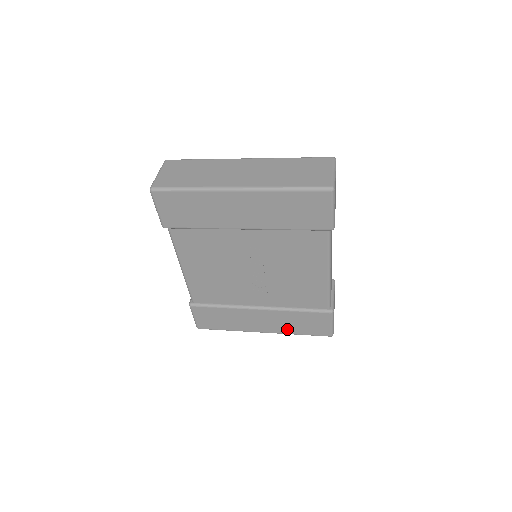
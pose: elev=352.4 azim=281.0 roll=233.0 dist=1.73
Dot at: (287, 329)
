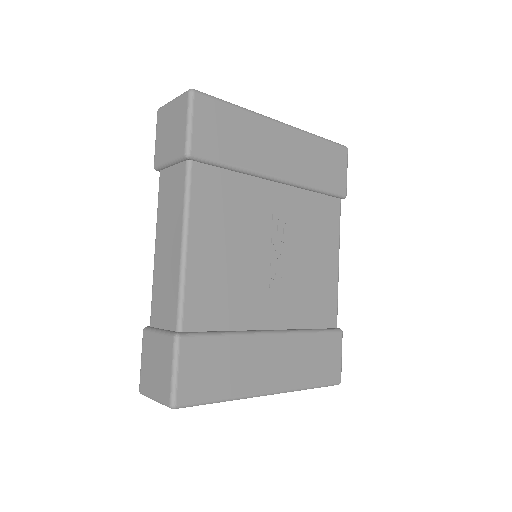
Dot at: (299, 376)
